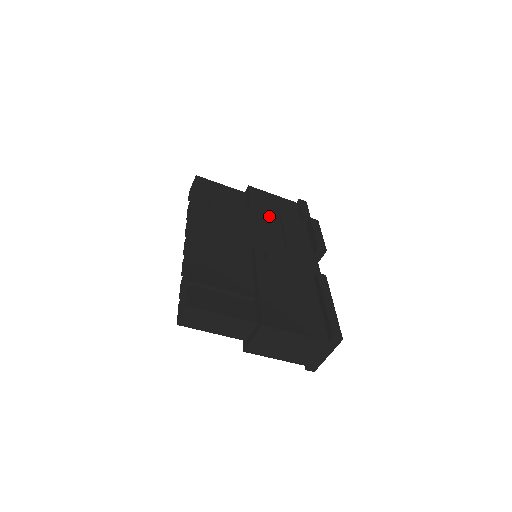
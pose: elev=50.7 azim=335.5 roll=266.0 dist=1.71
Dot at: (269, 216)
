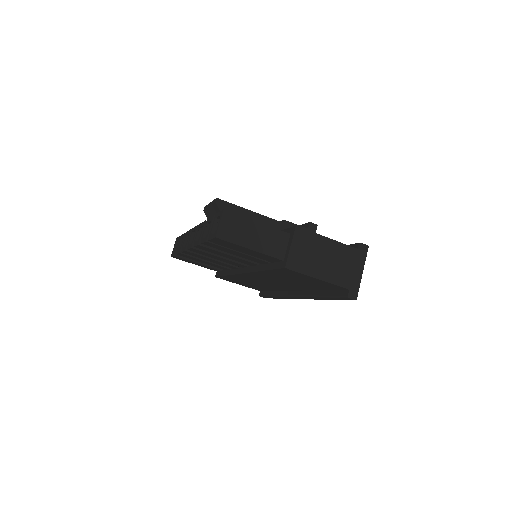
Dot at: occluded
